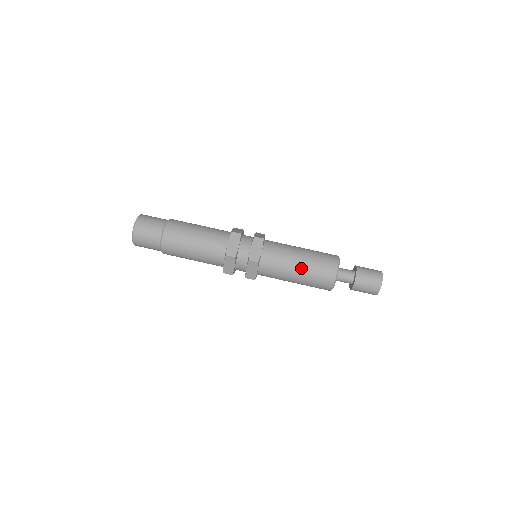
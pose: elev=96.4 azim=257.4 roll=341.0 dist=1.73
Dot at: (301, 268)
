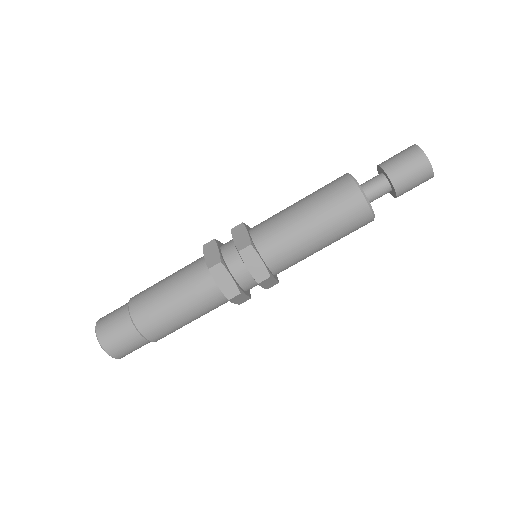
Dot at: (322, 237)
